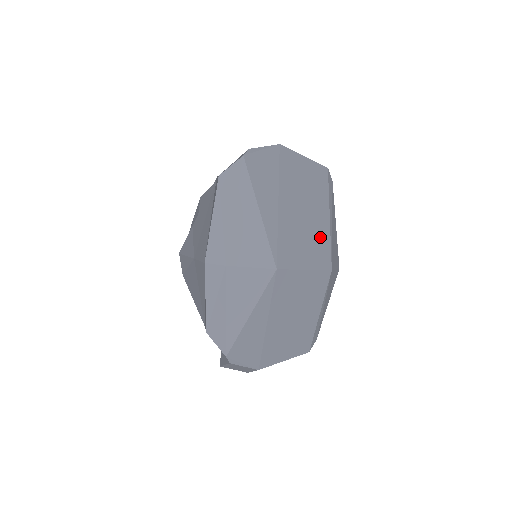
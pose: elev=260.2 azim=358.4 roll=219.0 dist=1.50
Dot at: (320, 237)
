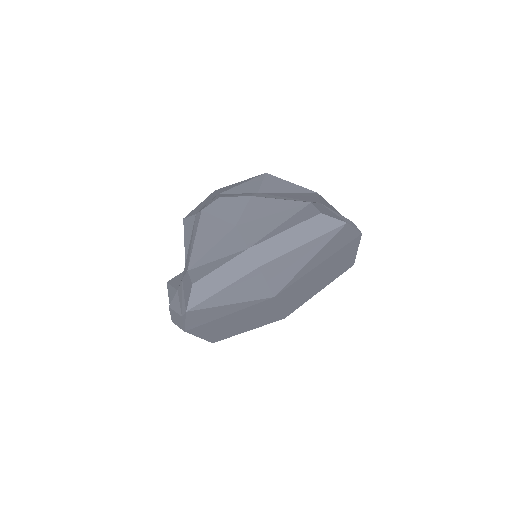
Dot at: (305, 297)
